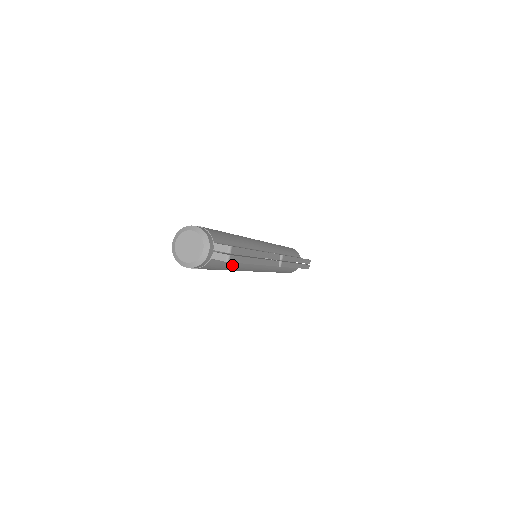
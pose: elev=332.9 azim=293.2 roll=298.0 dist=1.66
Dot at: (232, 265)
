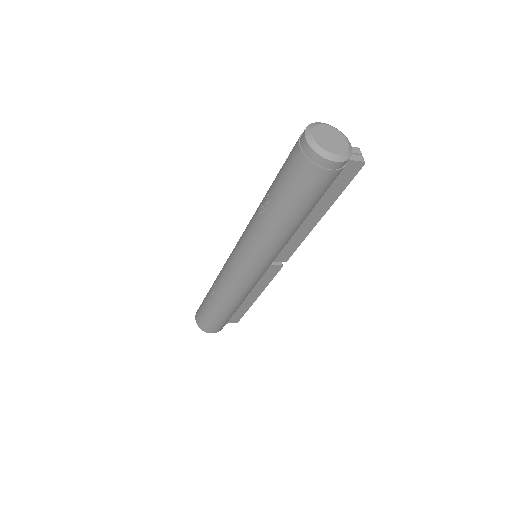
Dot at: (310, 211)
